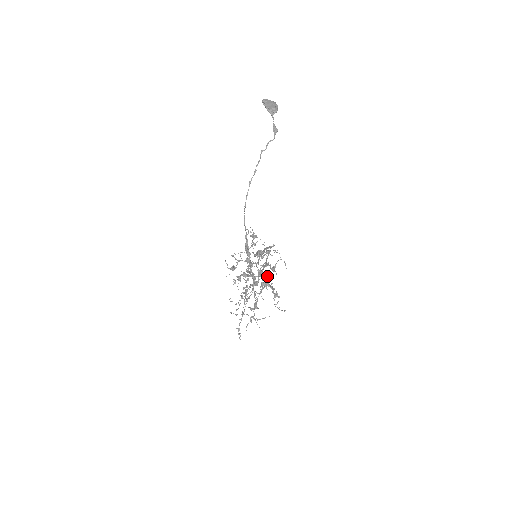
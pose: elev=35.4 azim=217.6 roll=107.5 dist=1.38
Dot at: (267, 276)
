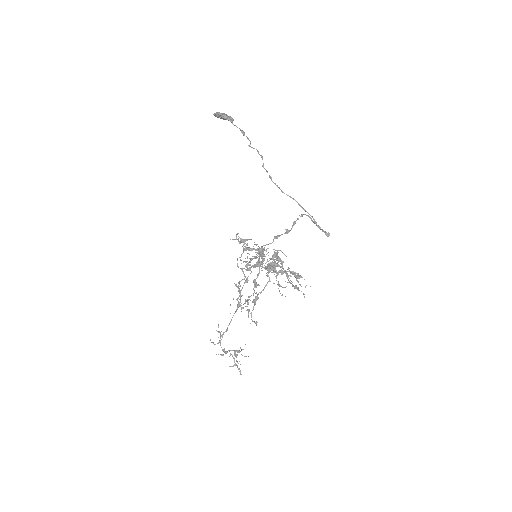
Dot at: (282, 263)
